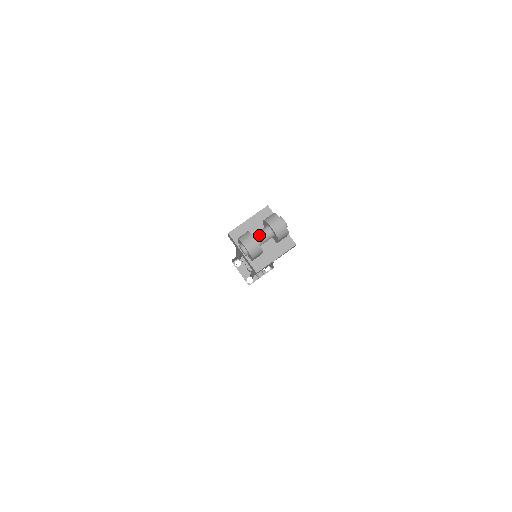
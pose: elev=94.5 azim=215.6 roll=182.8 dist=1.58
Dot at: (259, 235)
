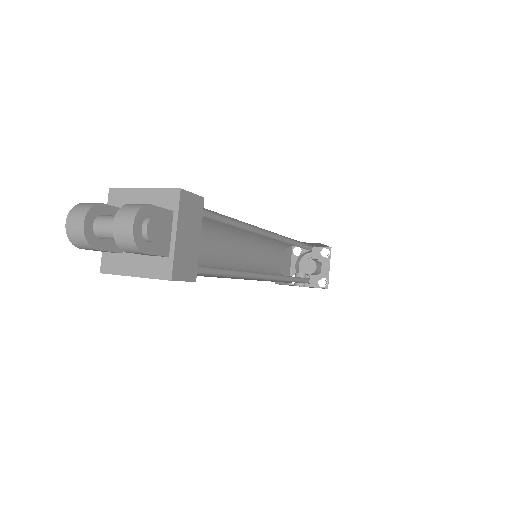
Dot at: (103, 221)
